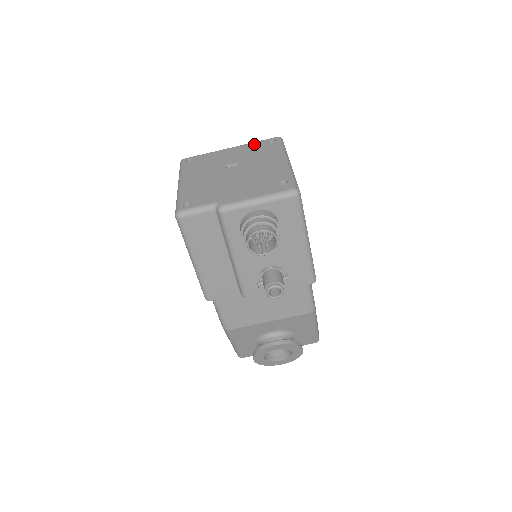
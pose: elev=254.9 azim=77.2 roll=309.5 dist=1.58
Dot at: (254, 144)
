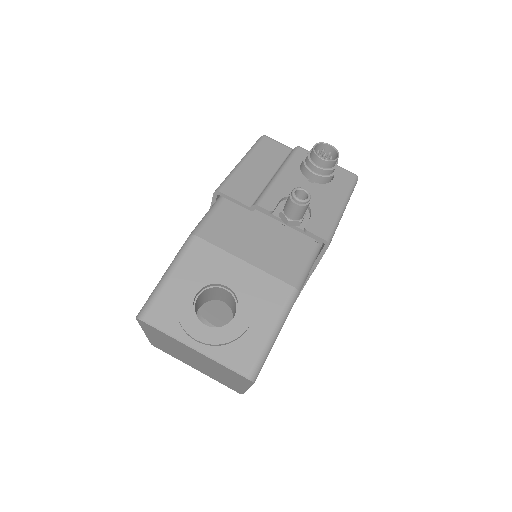
Dot at: occluded
